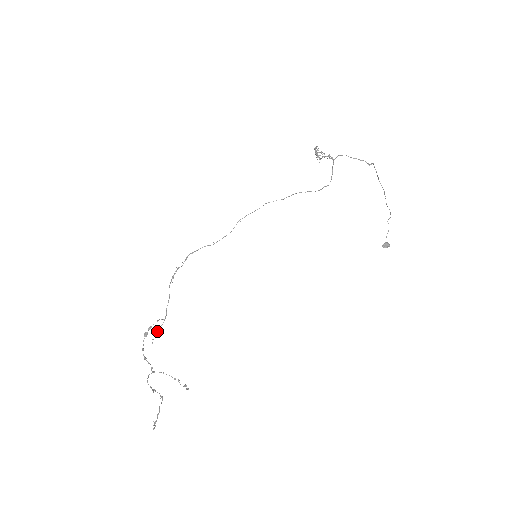
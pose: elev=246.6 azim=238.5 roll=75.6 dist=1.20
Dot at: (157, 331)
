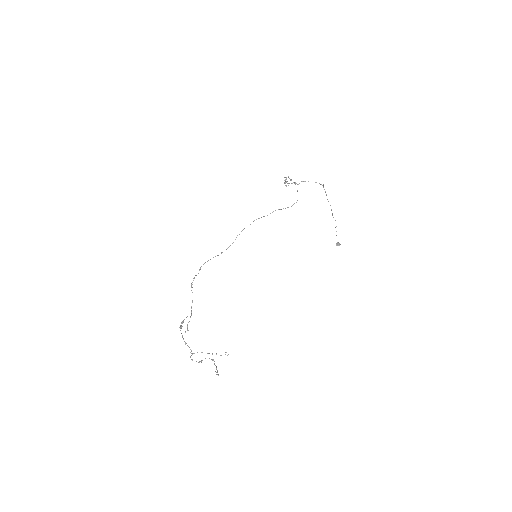
Dot at: (187, 326)
